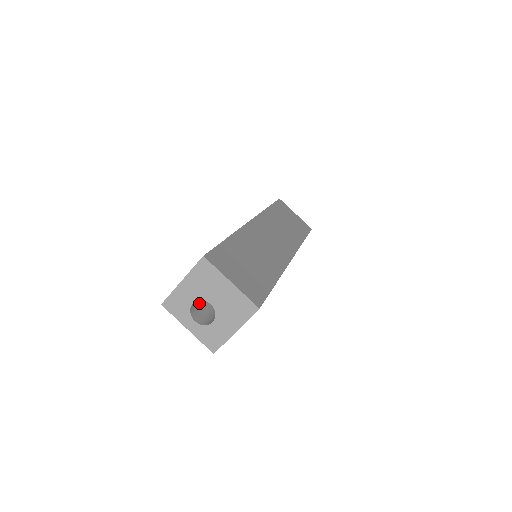
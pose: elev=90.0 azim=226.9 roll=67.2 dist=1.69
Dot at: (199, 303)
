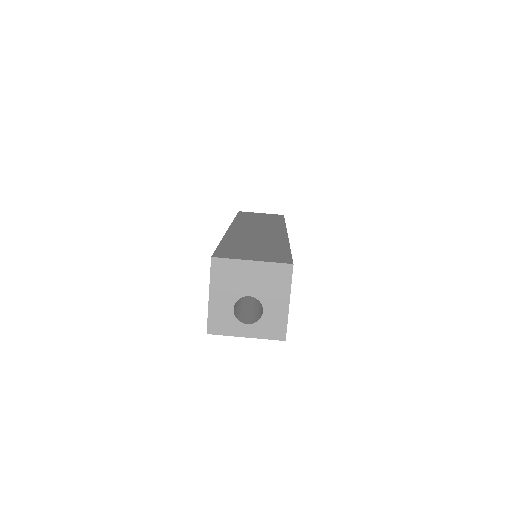
Dot at: (239, 310)
